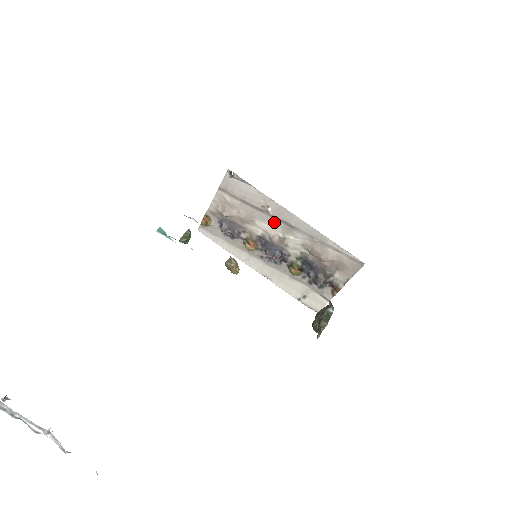
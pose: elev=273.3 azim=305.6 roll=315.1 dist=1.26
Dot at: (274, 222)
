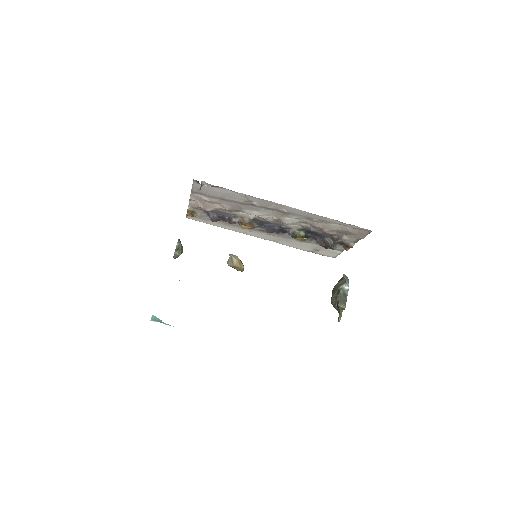
Dot at: (263, 210)
